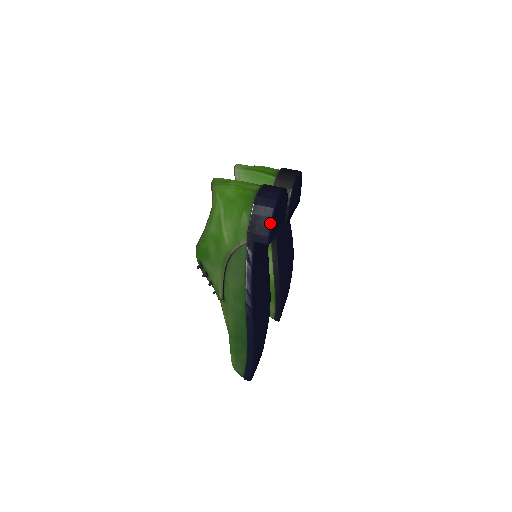
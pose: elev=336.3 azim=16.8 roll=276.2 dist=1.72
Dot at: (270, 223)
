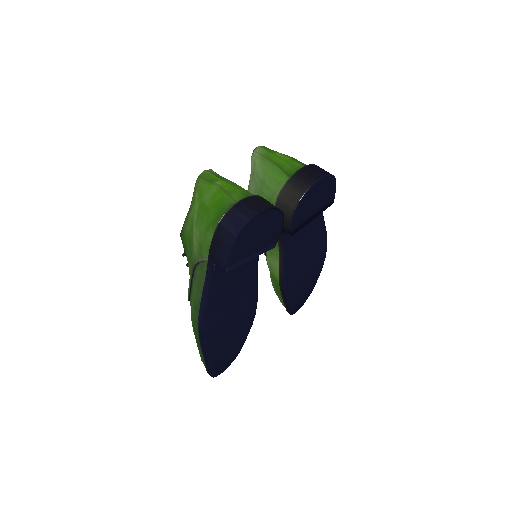
Dot at: (230, 251)
